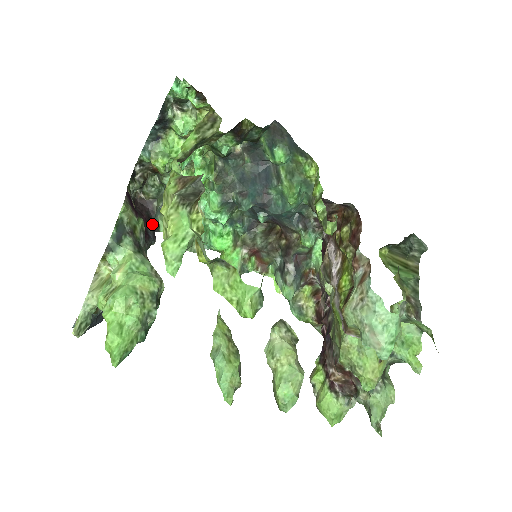
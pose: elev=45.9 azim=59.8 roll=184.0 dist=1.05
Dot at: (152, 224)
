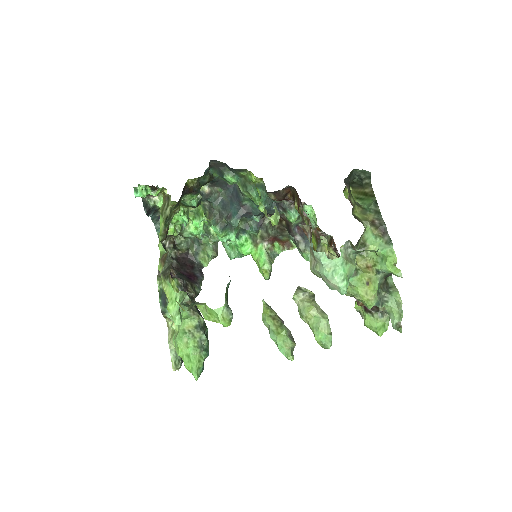
Dot at: (196, 266)
